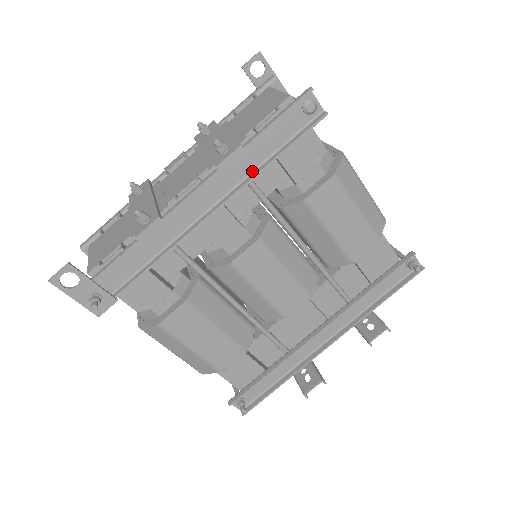
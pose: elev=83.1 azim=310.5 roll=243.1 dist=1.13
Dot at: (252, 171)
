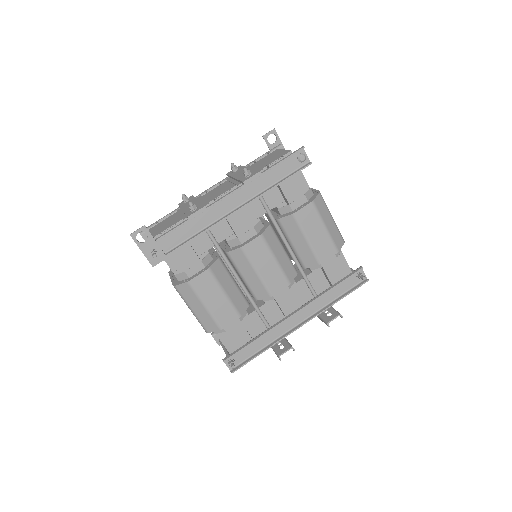
Dot at: (263, 190)
